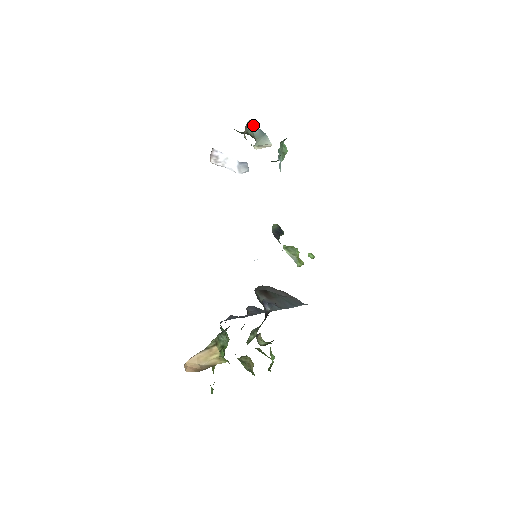
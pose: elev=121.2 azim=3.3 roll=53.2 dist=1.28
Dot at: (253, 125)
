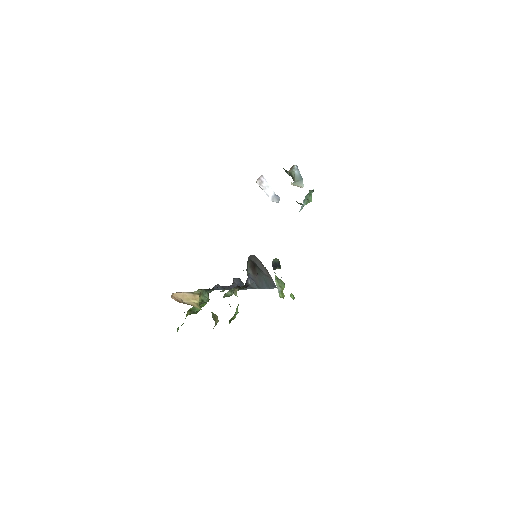
Dot at: (297, 169)
